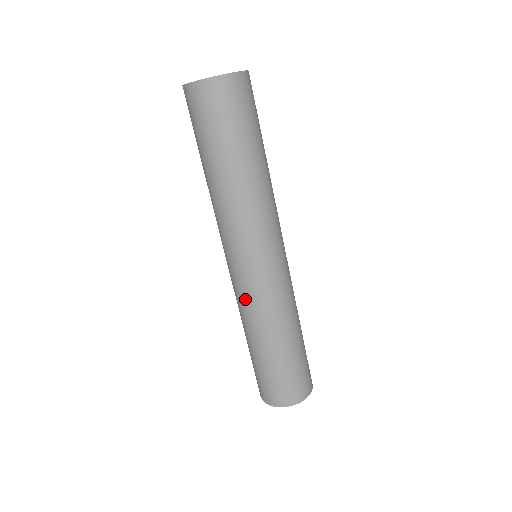
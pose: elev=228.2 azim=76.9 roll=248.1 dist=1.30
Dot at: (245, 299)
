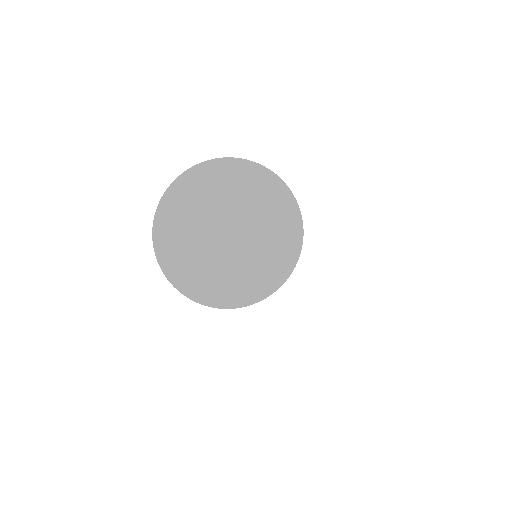
Dot at: occluded
